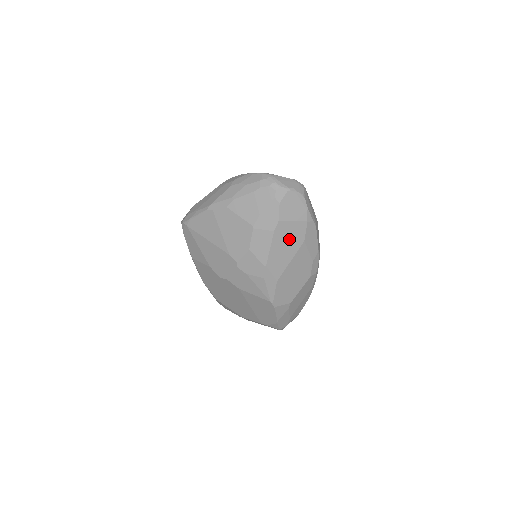
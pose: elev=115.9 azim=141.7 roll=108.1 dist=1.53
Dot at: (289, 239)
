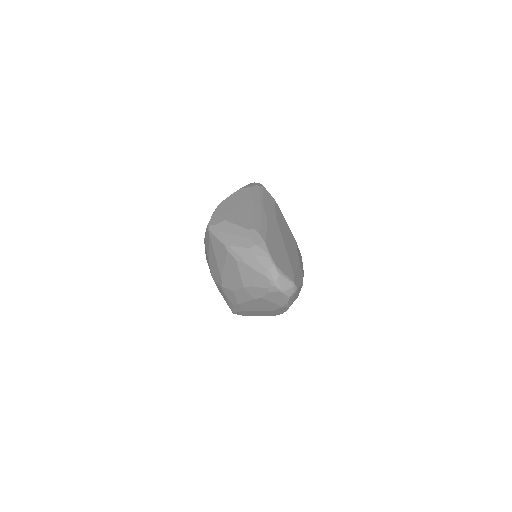
Dot at: (263, 305)
